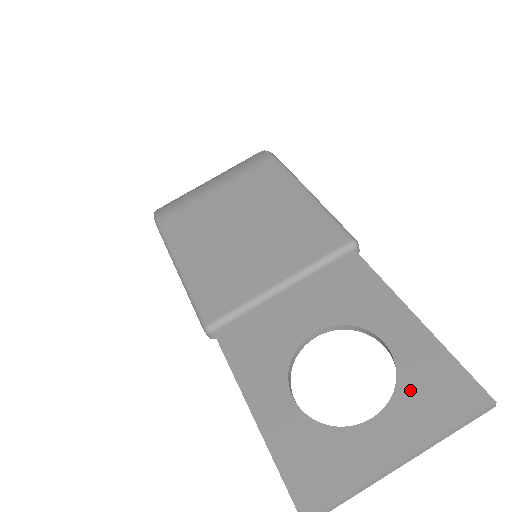
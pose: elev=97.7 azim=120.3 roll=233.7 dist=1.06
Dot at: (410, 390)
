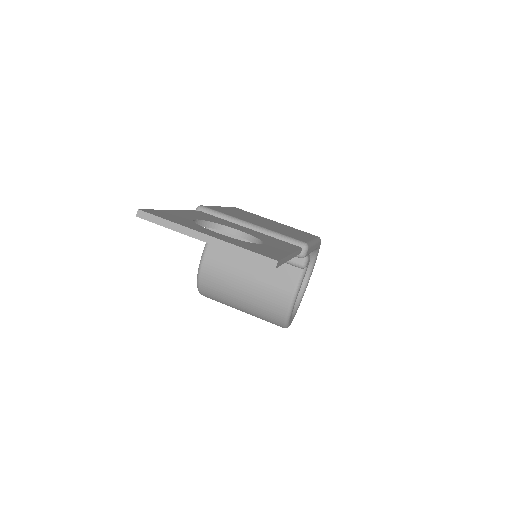
Dot at: (248, 243)
